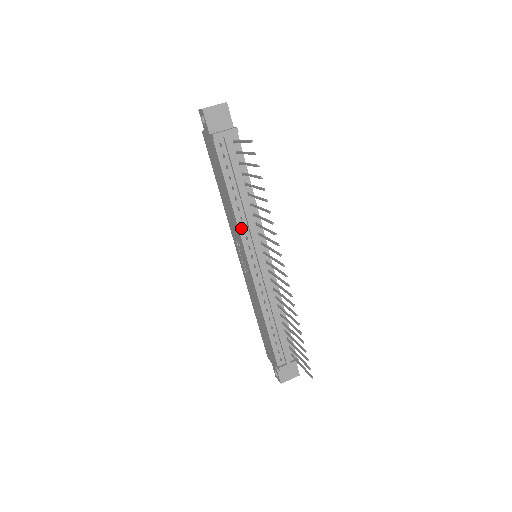
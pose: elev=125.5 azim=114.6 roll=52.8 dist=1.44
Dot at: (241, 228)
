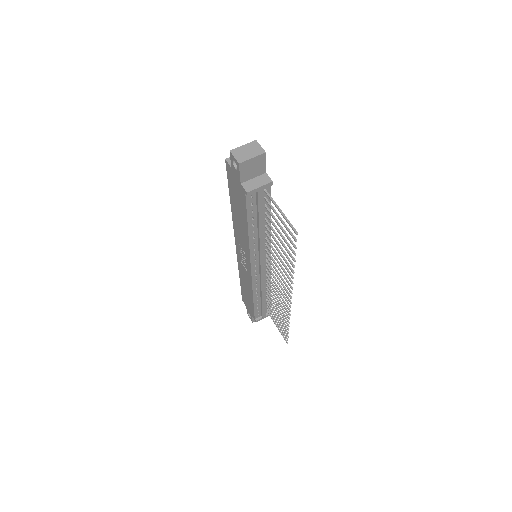
Dot at: (252, 250)
